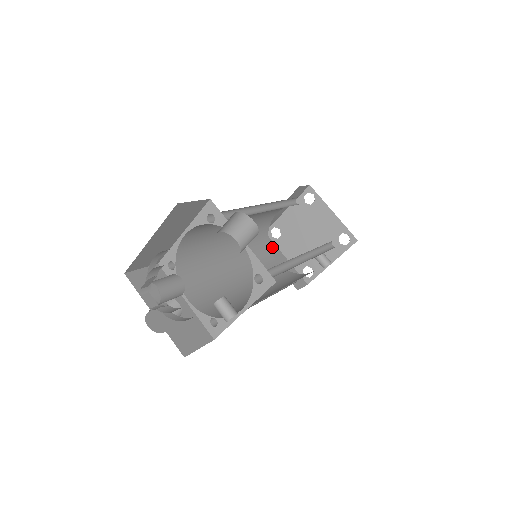
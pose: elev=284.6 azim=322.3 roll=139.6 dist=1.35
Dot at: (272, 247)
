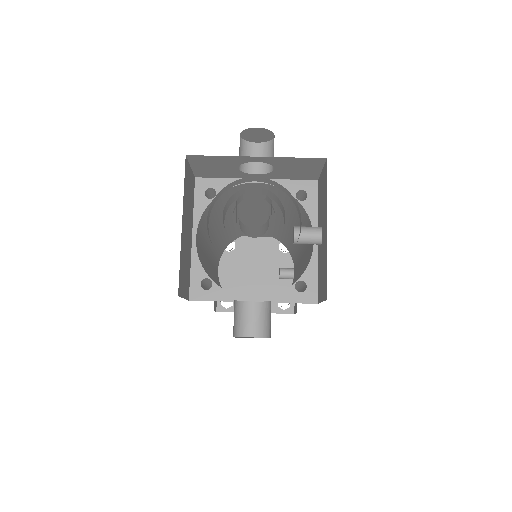
Dot at: occluded
